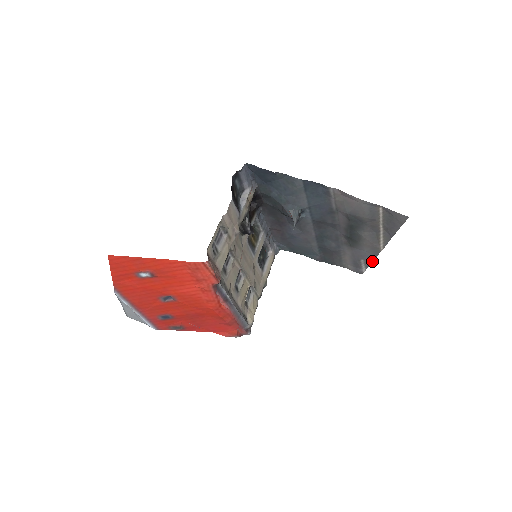
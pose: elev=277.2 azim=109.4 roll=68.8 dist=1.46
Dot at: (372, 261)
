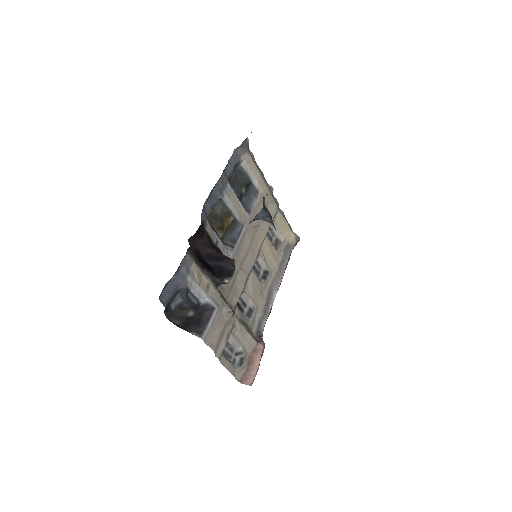
Dot at: occluded
